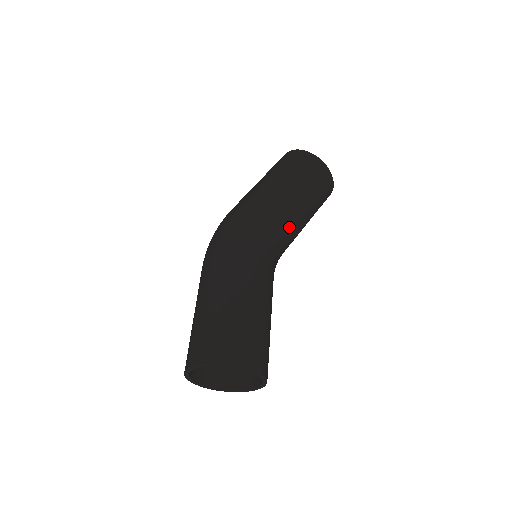
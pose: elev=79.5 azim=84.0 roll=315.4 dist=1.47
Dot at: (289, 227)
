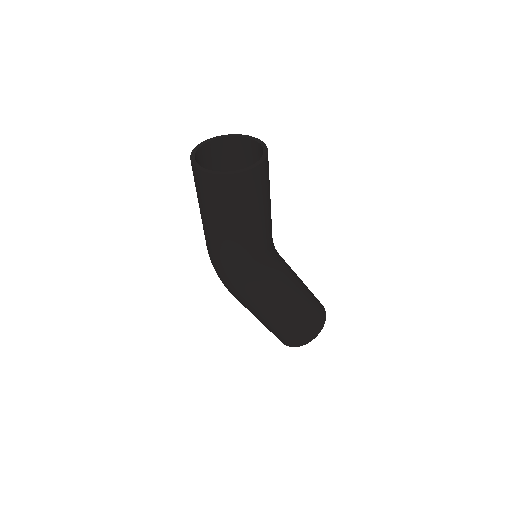
Dot at: (266, 241)
